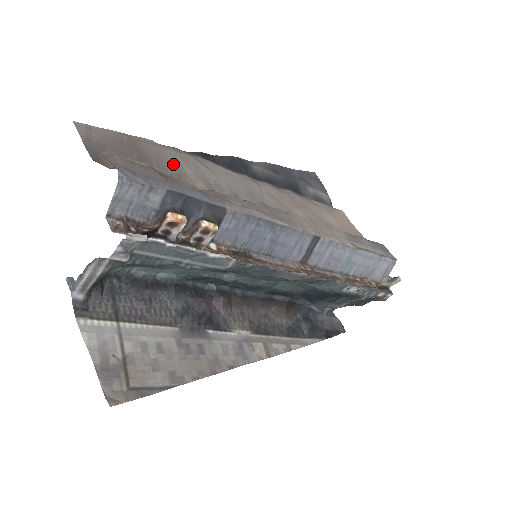
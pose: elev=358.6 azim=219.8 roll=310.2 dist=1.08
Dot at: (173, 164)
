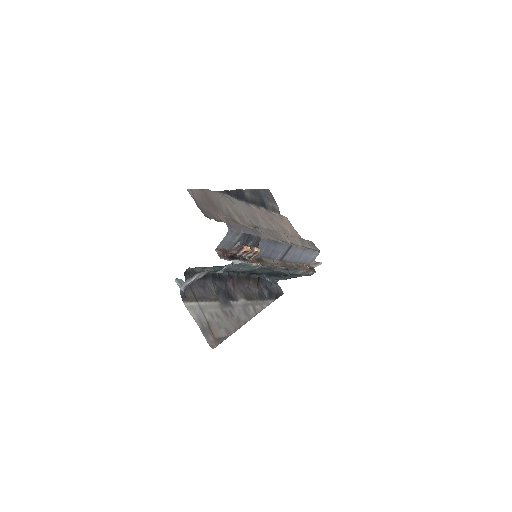
Dot at: (224, 206)
